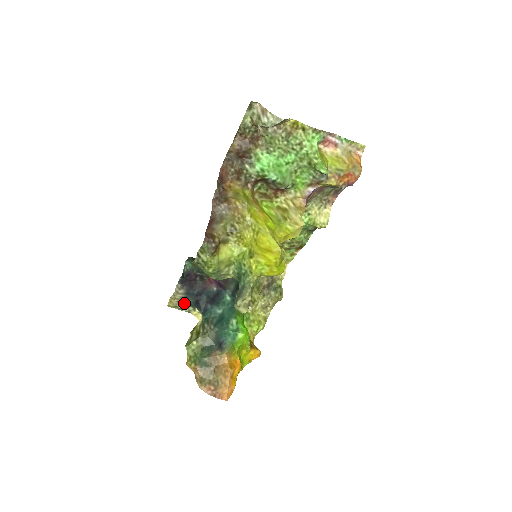
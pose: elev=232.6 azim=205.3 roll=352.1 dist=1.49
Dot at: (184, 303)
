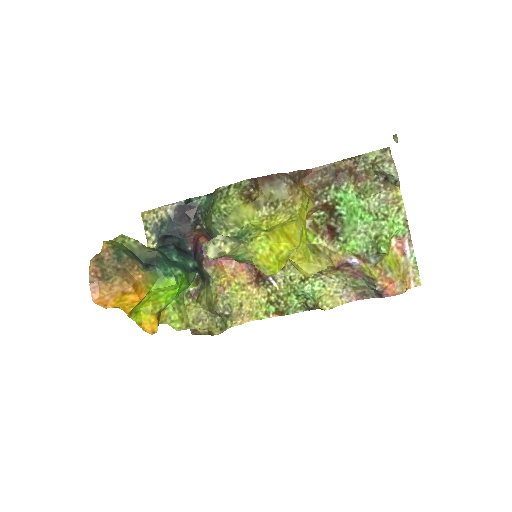
Dot at: (156, 226)
